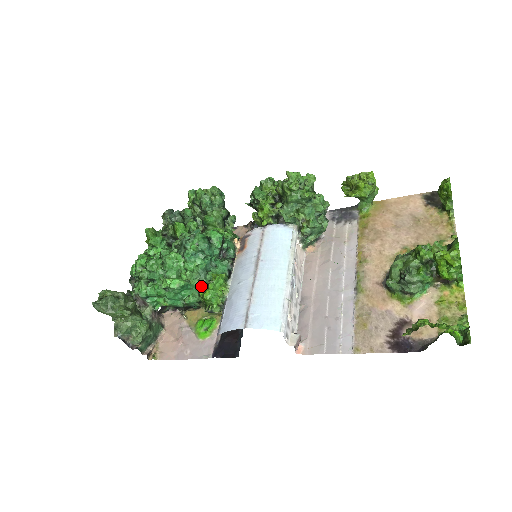
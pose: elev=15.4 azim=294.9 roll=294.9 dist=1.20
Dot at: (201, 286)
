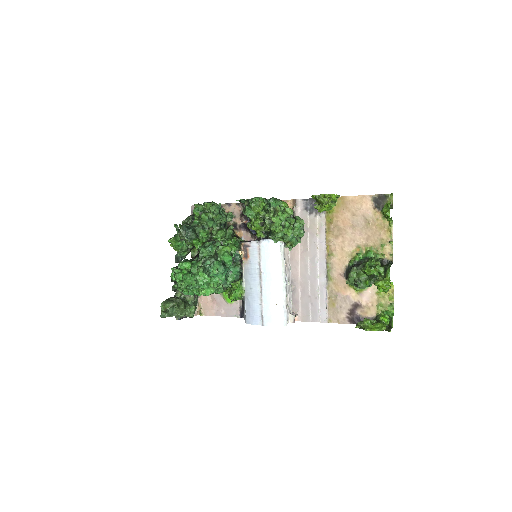
Dot at: occluded
